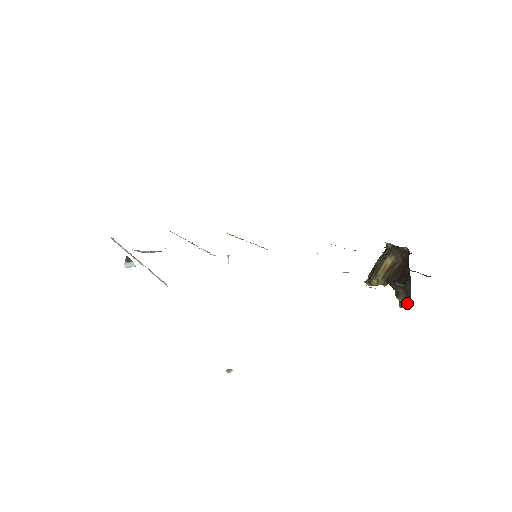
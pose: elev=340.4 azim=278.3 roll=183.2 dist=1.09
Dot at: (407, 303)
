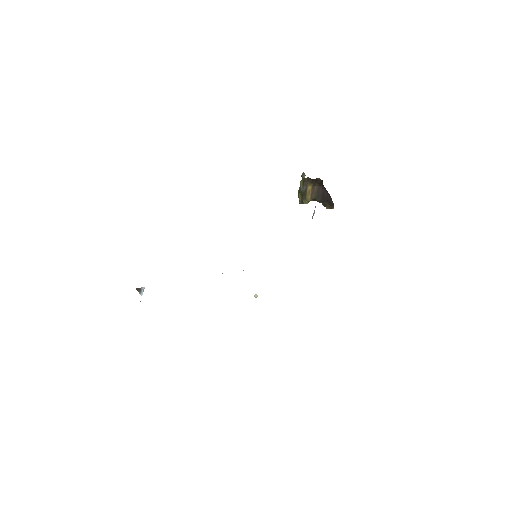
Dot at: (332, 207)
